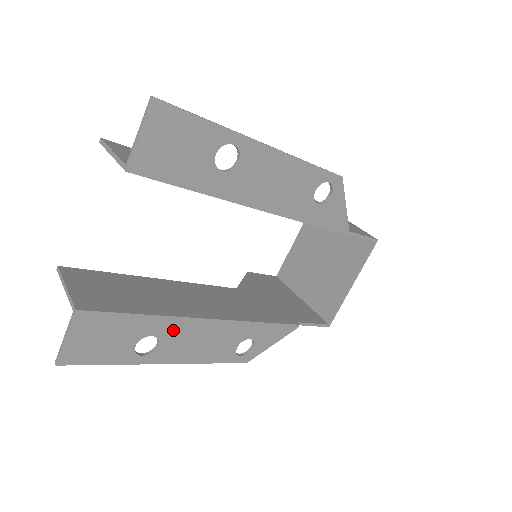
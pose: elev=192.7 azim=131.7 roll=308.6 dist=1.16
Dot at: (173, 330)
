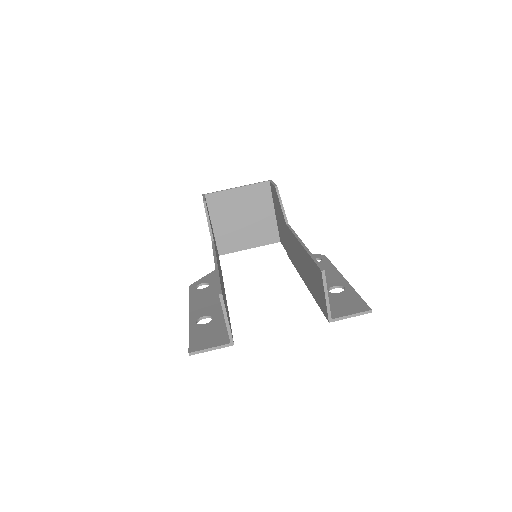
Dot at: occluded
